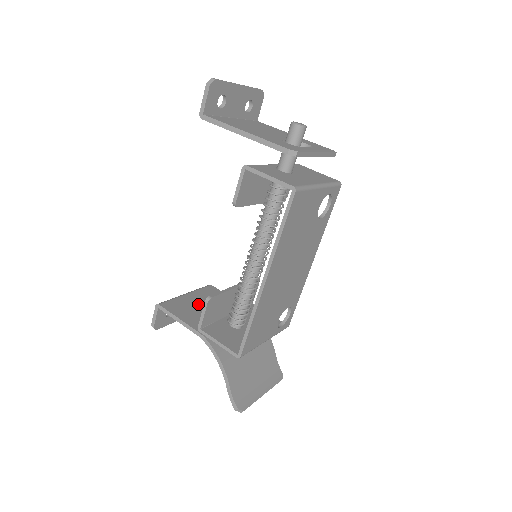
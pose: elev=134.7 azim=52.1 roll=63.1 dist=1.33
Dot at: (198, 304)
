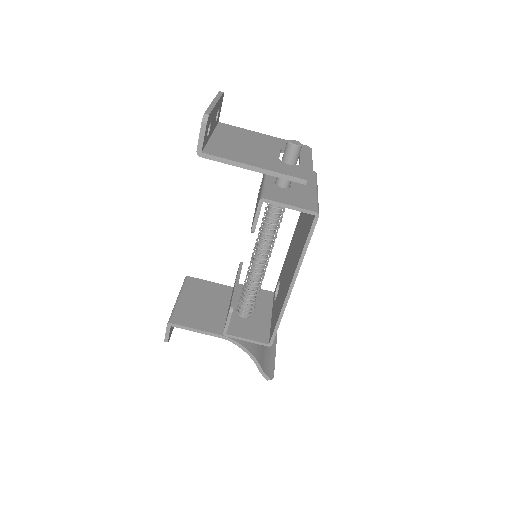
Dot at: (198, 305)
